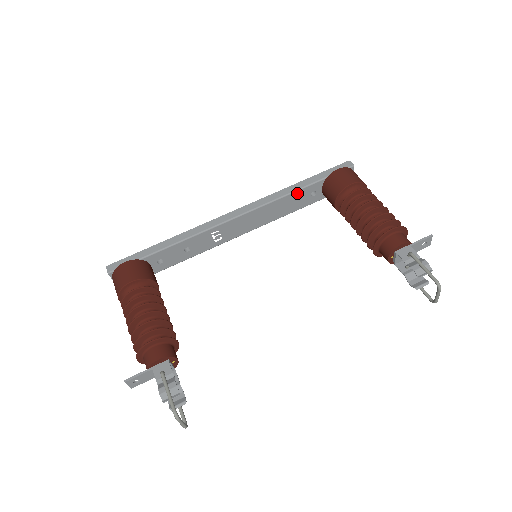
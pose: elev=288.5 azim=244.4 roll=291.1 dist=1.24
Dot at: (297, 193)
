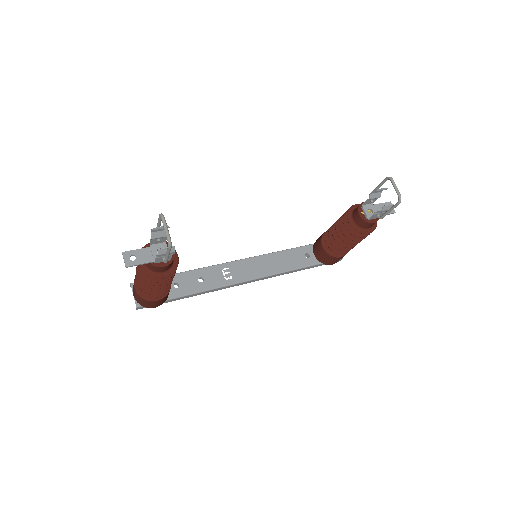
Dot at: (292, 251)
